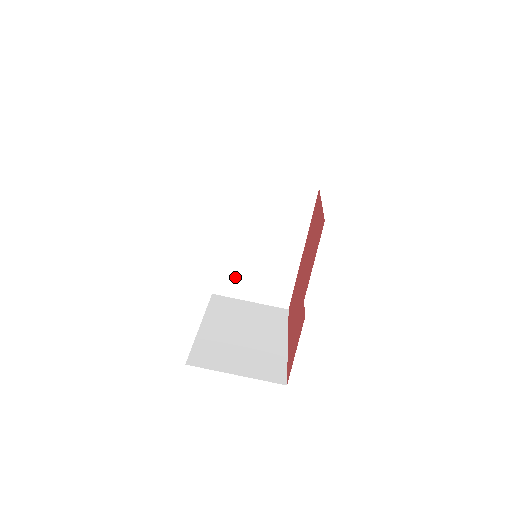
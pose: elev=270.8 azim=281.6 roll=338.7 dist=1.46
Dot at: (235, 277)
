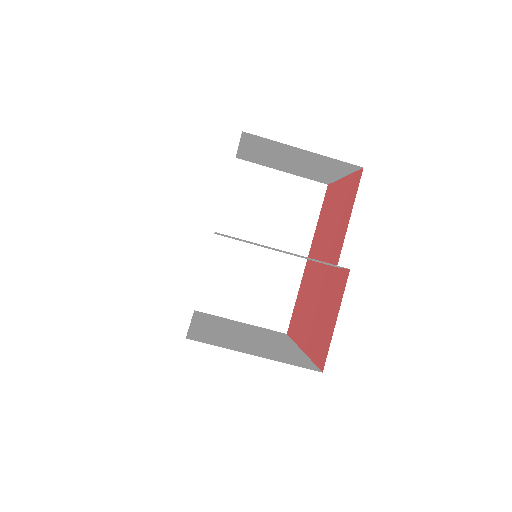
Dot at: (225, 288)
